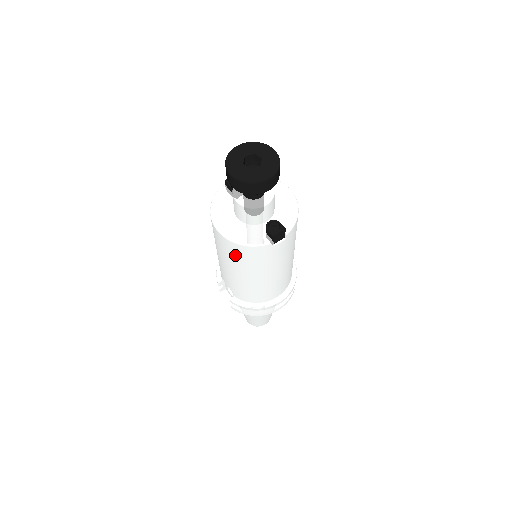
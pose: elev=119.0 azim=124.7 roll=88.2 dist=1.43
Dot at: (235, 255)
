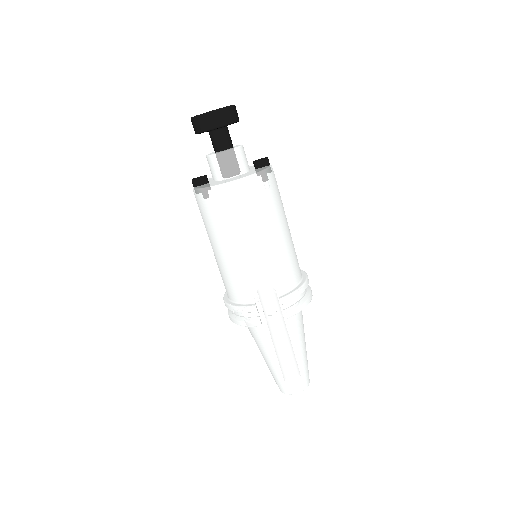
Dot at: (259, 199)
